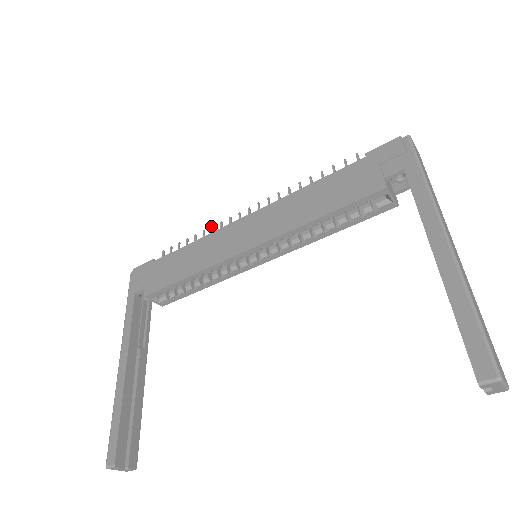
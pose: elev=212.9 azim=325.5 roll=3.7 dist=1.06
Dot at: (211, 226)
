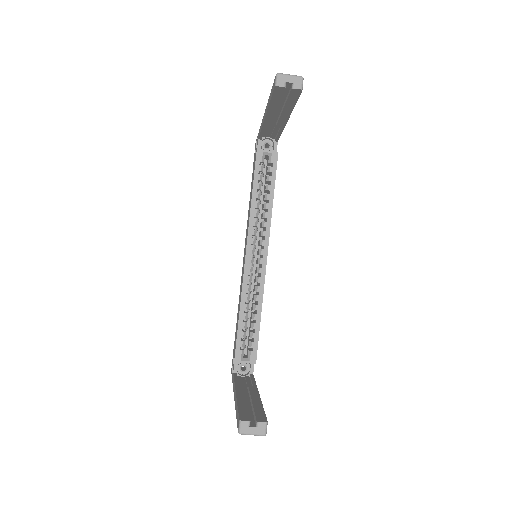
Dot at: occluded
